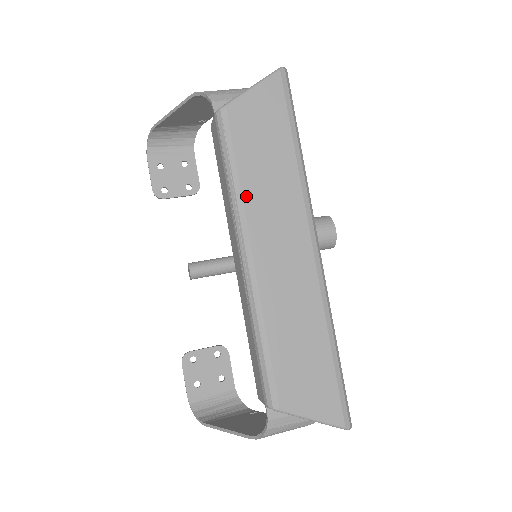
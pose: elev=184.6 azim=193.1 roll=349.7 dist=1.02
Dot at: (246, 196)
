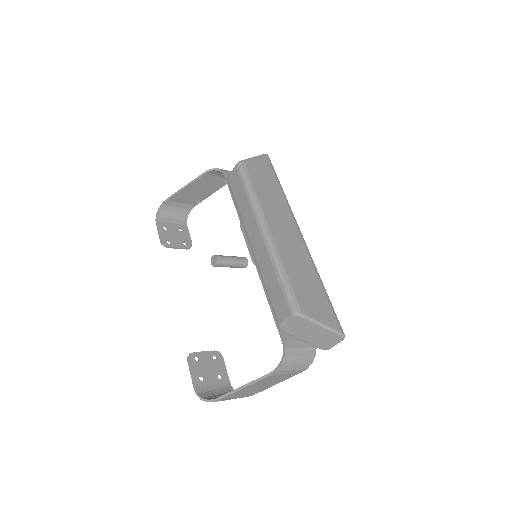
Dot at: (261, 201)
